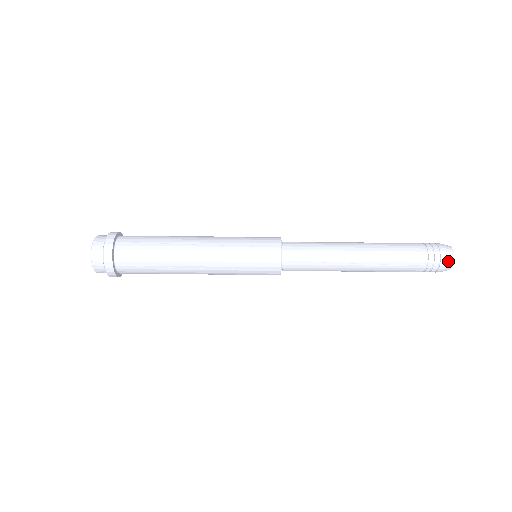
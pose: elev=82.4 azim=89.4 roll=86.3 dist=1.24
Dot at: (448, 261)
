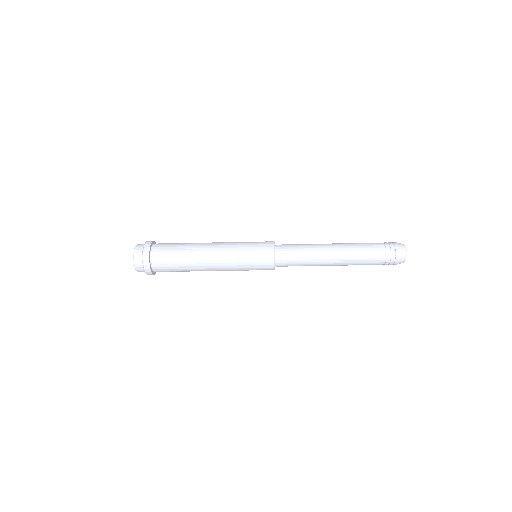
Dot at: (402, 256)
